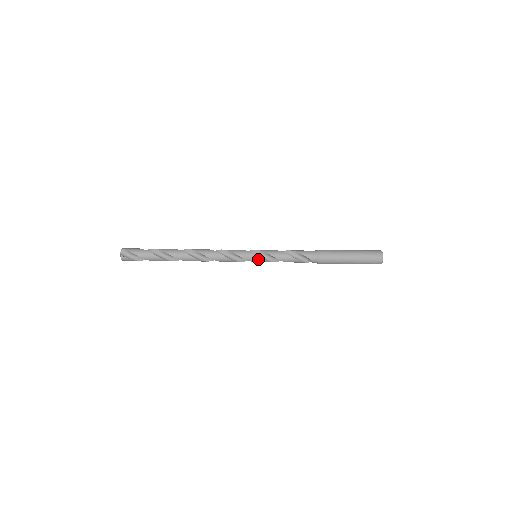
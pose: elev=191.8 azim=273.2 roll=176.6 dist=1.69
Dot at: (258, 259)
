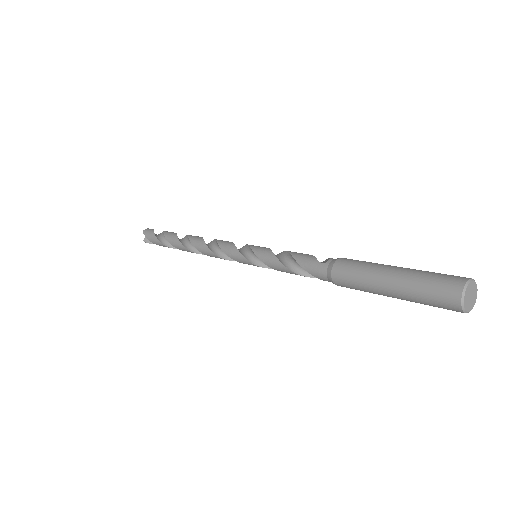
Dot at: (255, 265)
